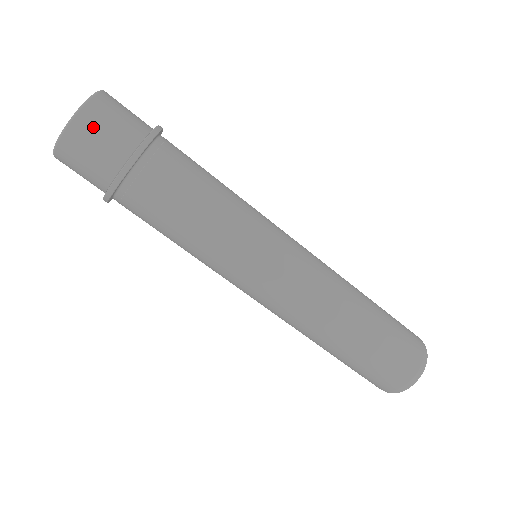
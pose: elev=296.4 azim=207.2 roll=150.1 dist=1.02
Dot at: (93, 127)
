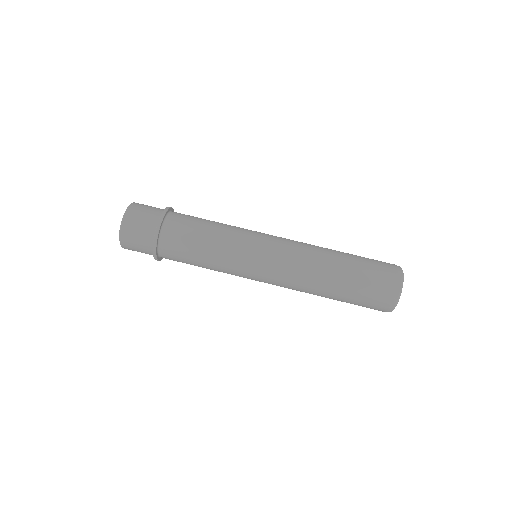
Dot at: (131, 228)
